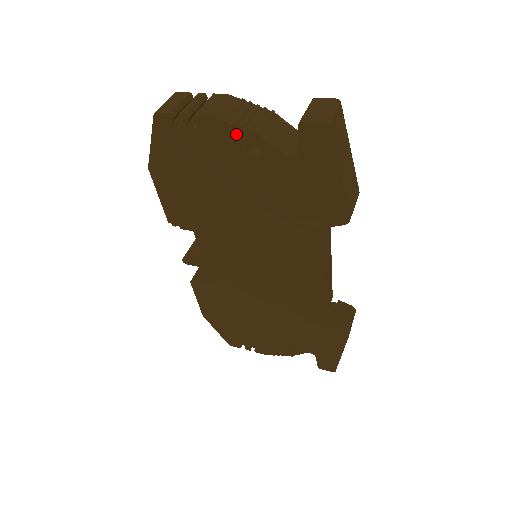
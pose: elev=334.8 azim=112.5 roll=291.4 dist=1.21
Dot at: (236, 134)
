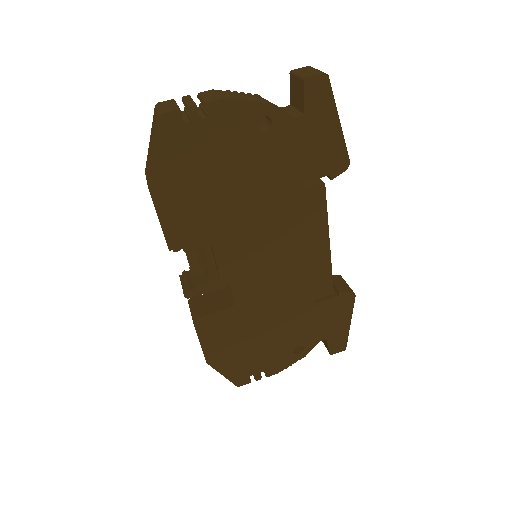
Dot at: (247, 110)
